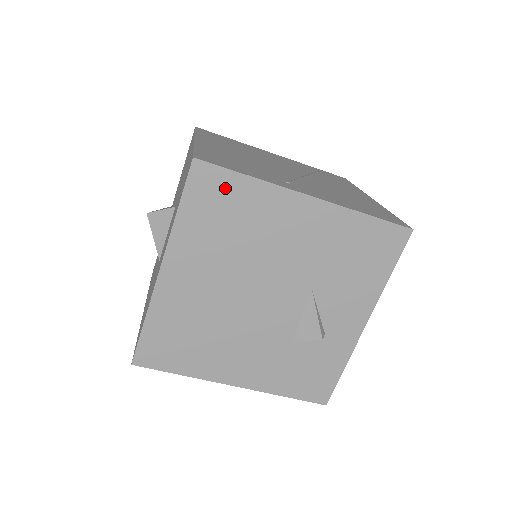
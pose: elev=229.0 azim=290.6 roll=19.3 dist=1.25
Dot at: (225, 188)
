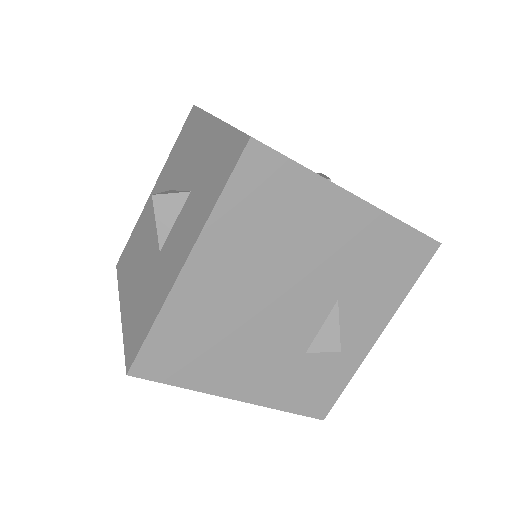
Dot at: (277, 177)
